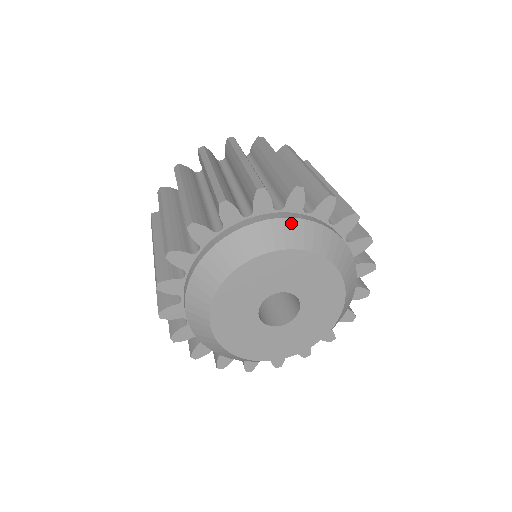
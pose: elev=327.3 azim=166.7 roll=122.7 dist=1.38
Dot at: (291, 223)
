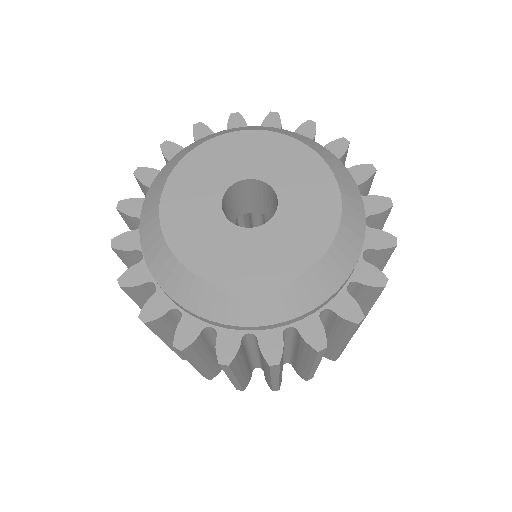
Dot at: (232, 129)
